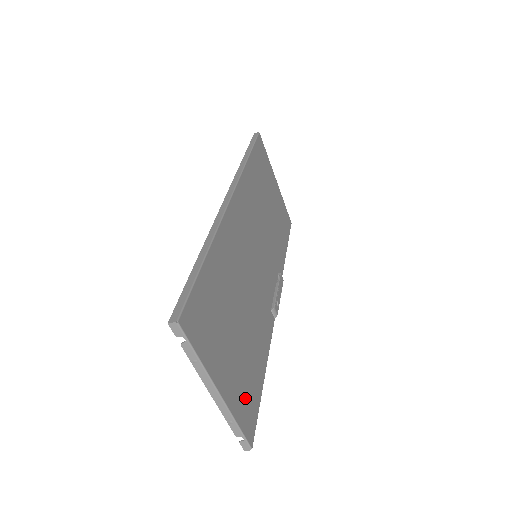
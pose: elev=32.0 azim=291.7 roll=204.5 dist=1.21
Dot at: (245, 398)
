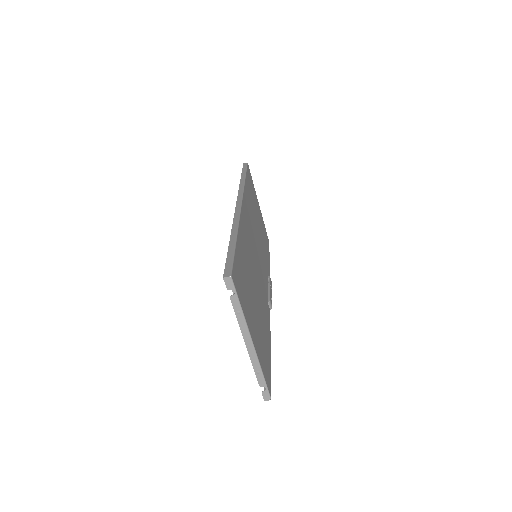
Dot at: (264, 358)
